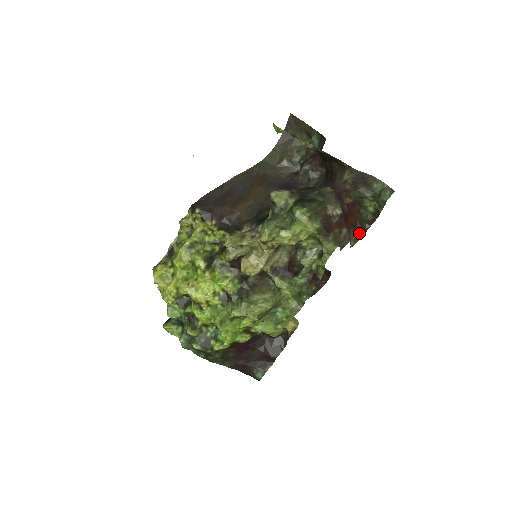
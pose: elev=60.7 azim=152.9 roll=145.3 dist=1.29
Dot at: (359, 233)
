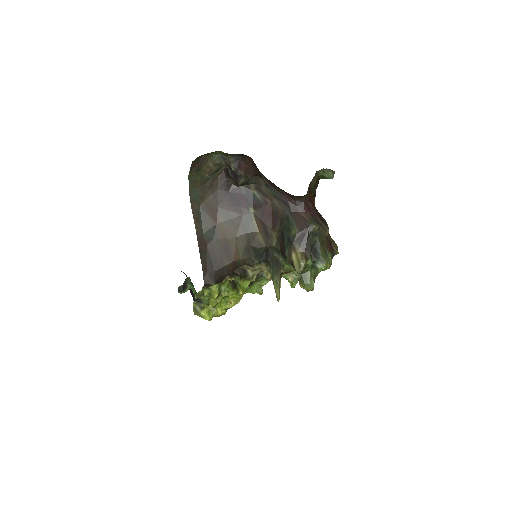
Dot at: occluded
